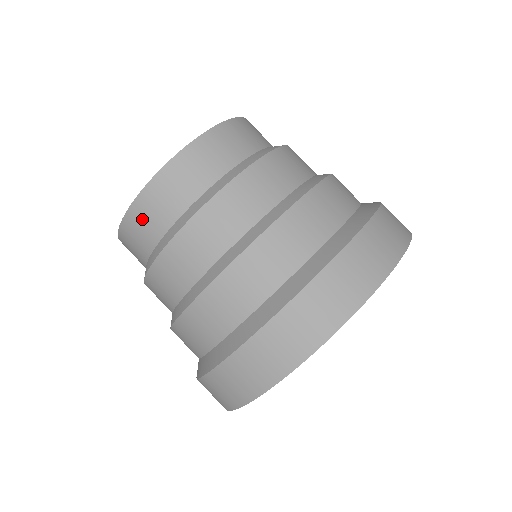
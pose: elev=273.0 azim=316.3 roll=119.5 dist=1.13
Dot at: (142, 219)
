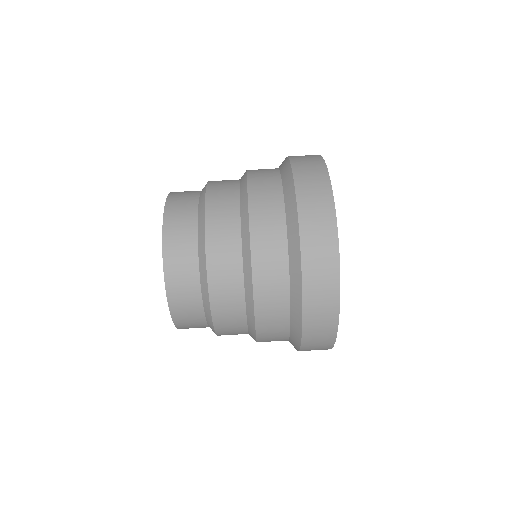
Dot at: (176, 248)
